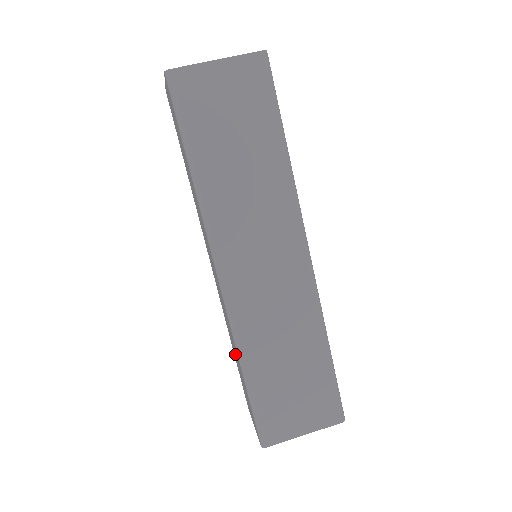
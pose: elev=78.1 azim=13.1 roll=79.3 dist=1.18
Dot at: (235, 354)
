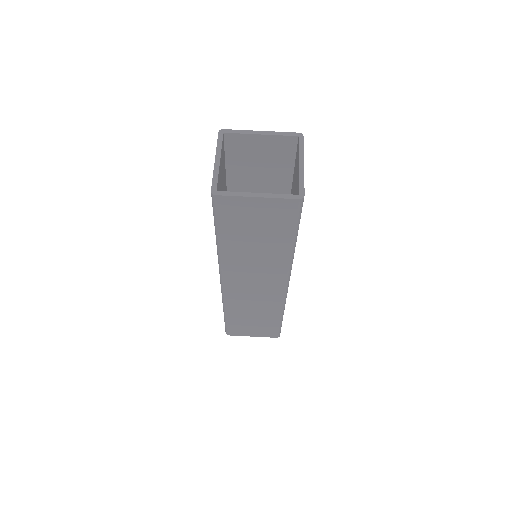
Dot at: occluded
